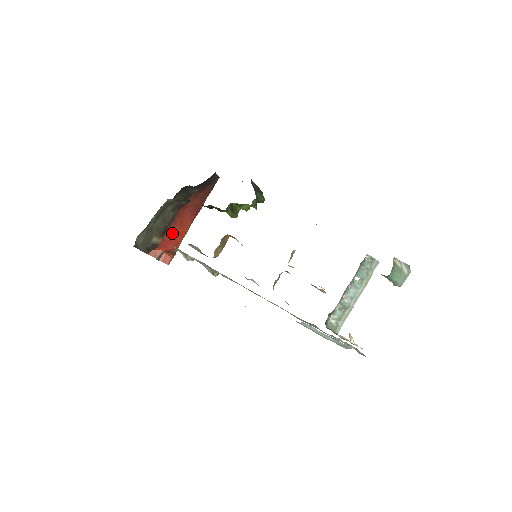
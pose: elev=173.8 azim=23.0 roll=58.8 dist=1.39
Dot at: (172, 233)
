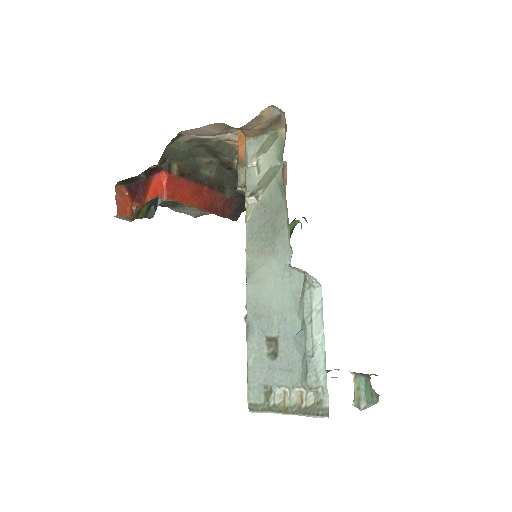
Dot at: (183, 186)
